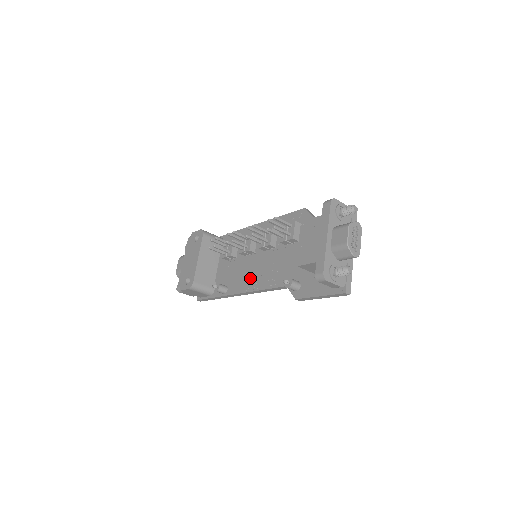
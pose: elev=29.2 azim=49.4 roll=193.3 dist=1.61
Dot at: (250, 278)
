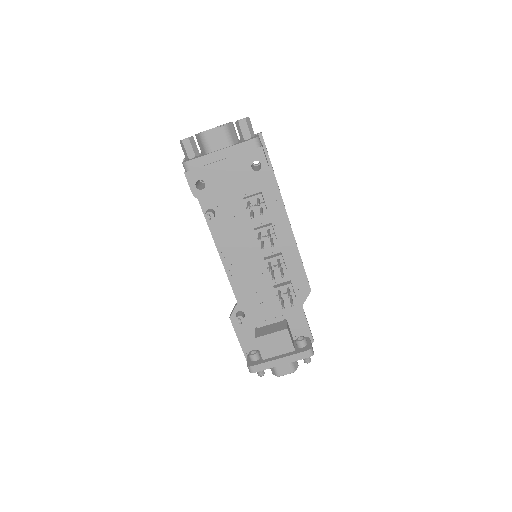
Dot at: (233, 250)
